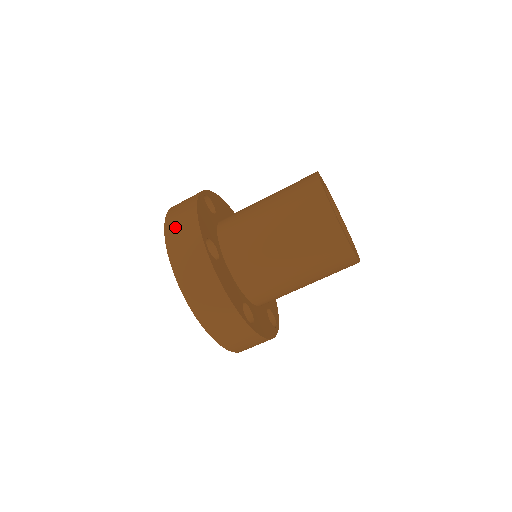
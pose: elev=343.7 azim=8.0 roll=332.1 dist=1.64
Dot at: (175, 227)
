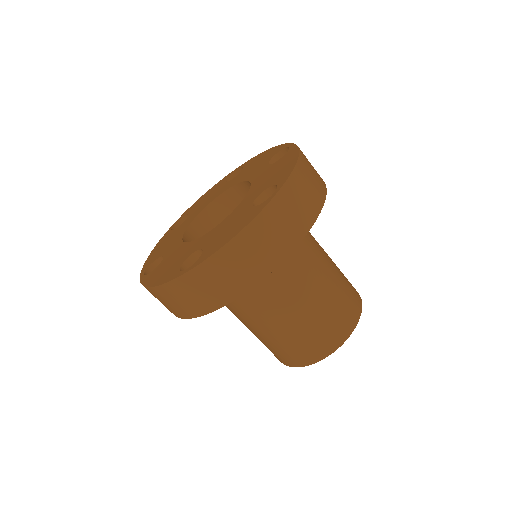
Dot at: occluded
